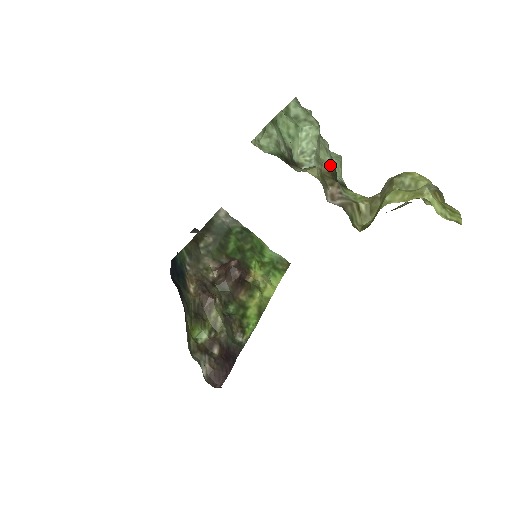
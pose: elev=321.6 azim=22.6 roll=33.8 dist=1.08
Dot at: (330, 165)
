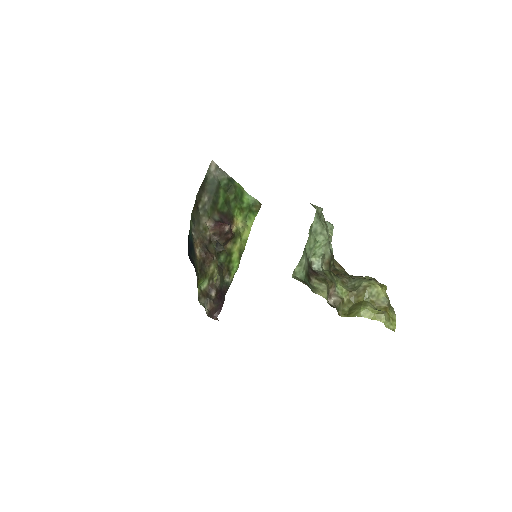
Dot at: (329, 255)
